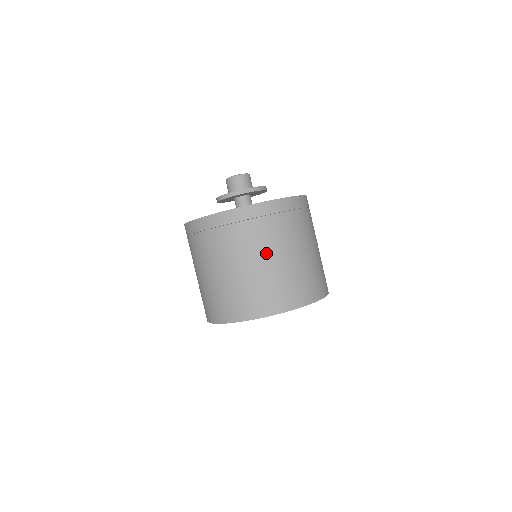
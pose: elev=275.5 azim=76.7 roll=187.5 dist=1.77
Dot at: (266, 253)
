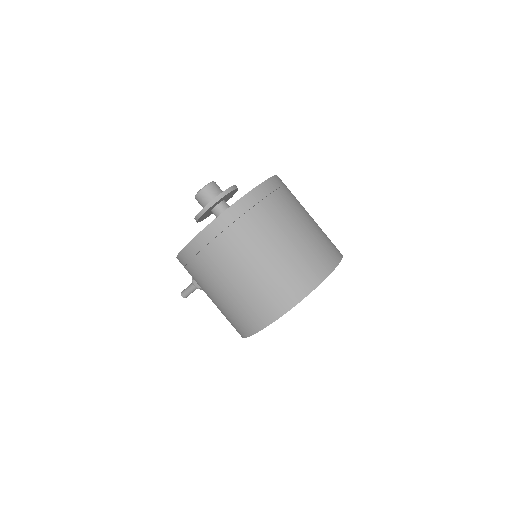
Dot at: (303, 214)
